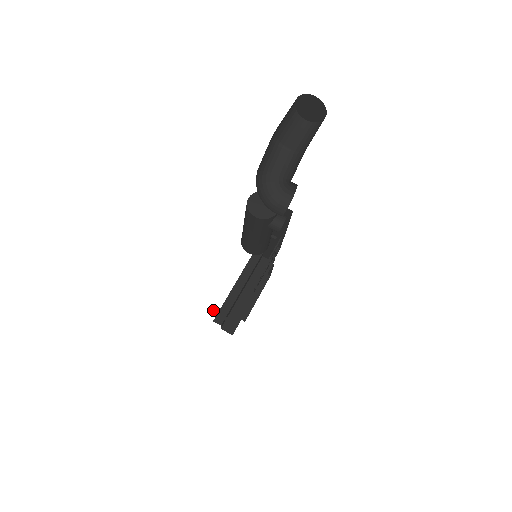
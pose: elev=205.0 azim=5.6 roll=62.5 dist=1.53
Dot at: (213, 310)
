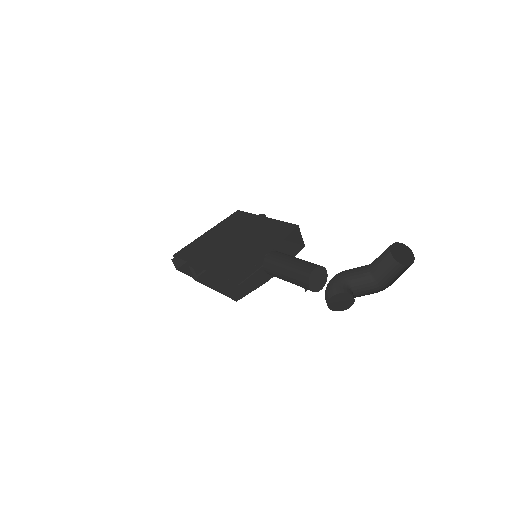
Dot at: (191, 264)
